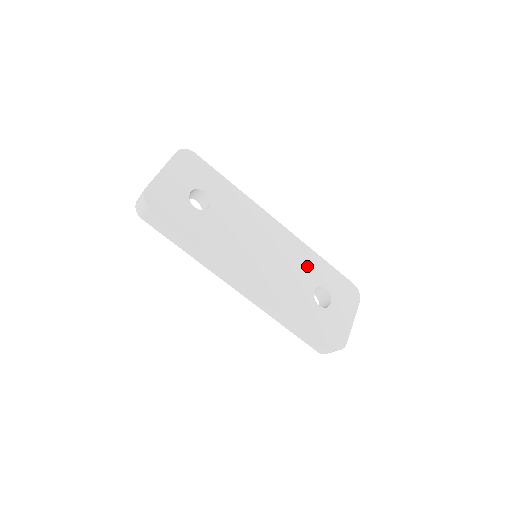
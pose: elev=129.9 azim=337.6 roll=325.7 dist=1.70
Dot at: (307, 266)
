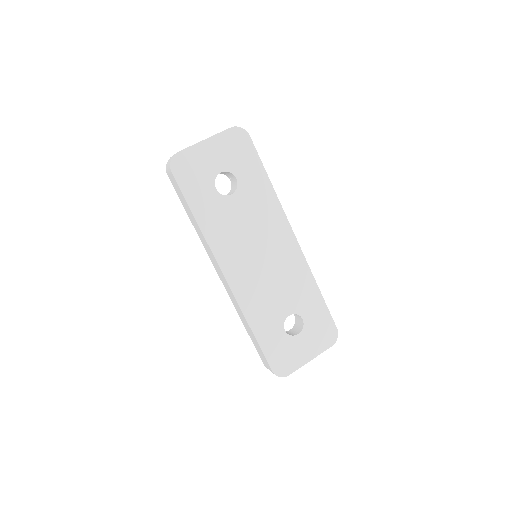
Dot at: (297, 290)
